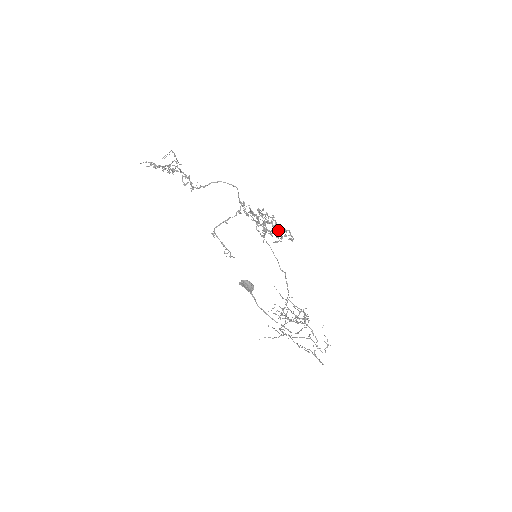
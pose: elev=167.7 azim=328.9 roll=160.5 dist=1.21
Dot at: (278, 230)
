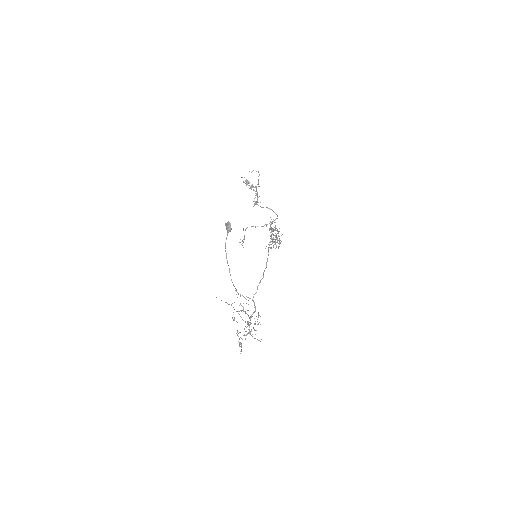
Dot at: occluded
